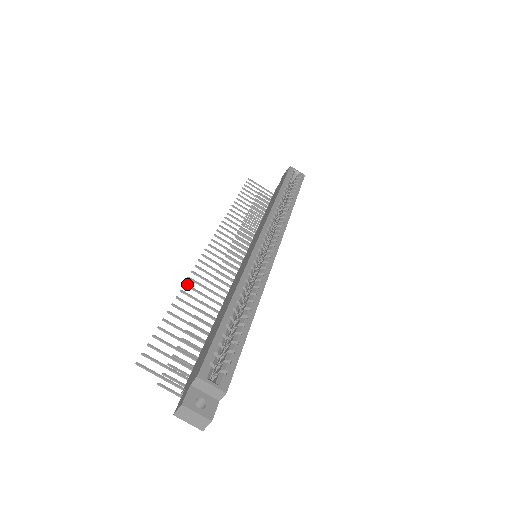
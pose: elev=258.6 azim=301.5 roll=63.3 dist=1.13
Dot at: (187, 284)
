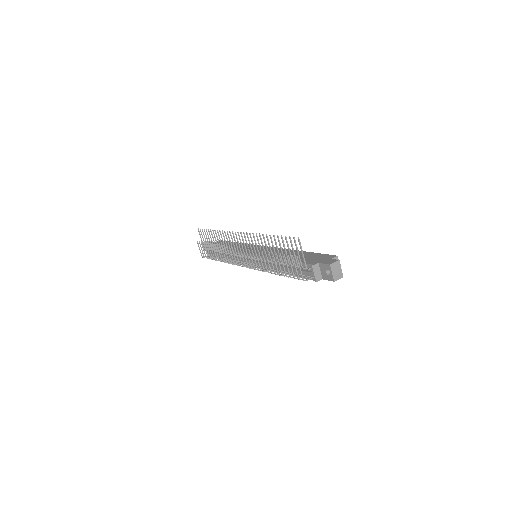
Dot at: (260, 235)
